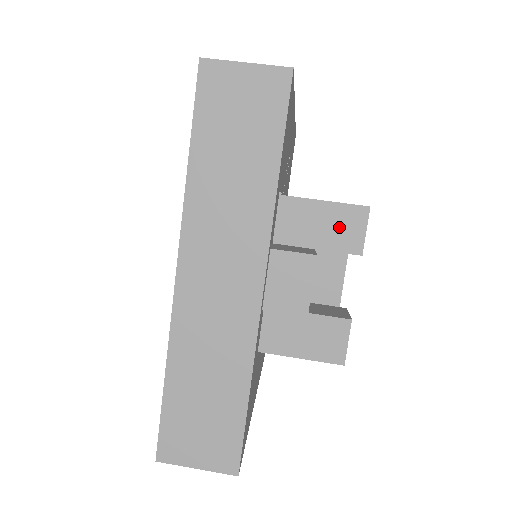
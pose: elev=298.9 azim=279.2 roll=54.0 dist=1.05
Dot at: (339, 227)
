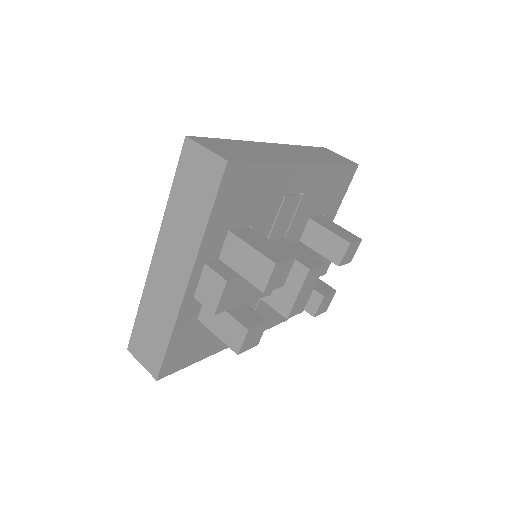
Dot at: (256, 268)
